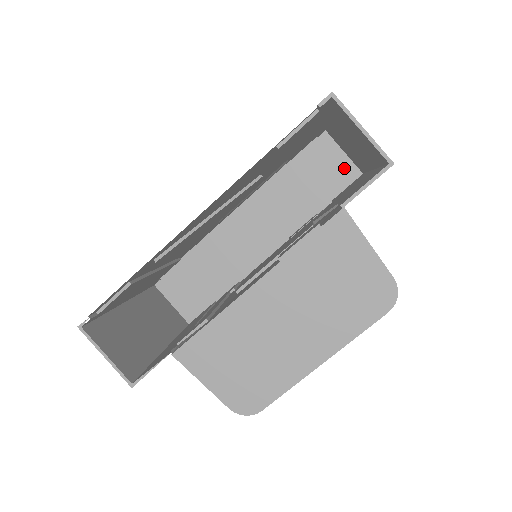
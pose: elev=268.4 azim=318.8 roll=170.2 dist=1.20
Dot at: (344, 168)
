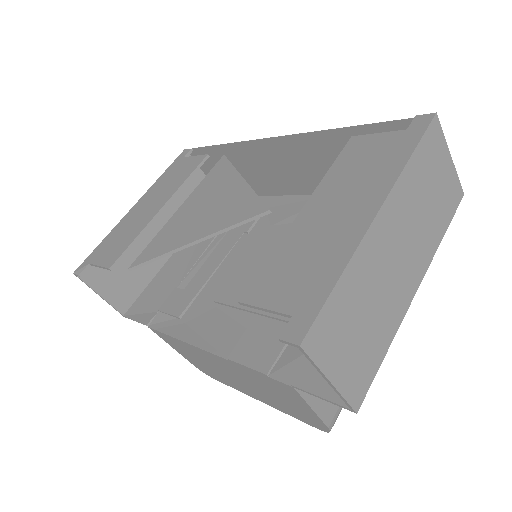
Dot at: occluded
